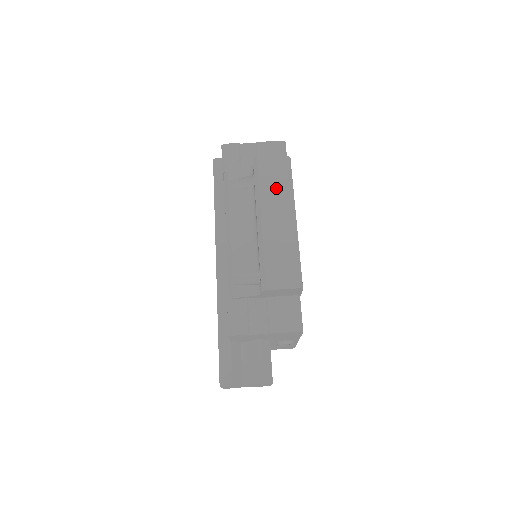
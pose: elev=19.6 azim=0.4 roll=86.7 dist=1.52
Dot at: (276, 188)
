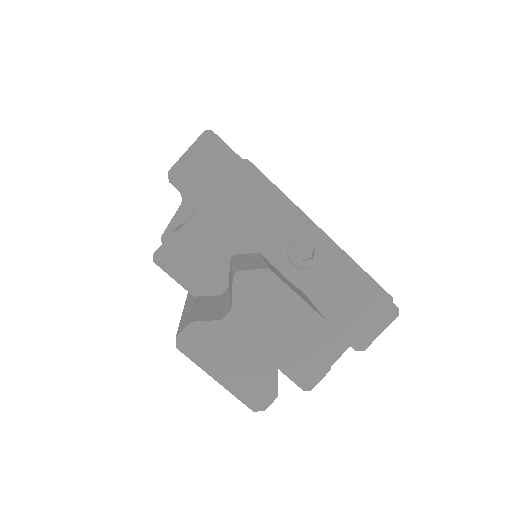
Dot at: occluded
